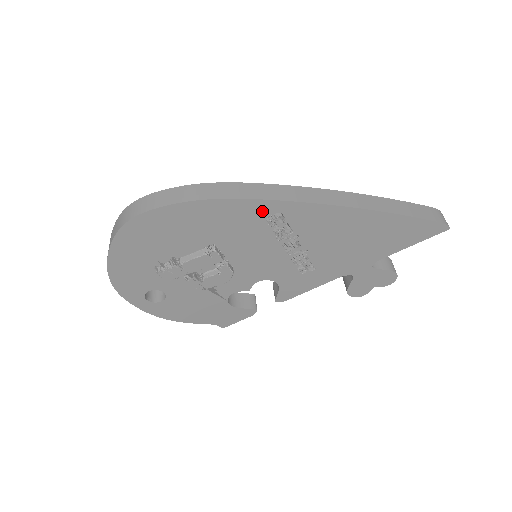
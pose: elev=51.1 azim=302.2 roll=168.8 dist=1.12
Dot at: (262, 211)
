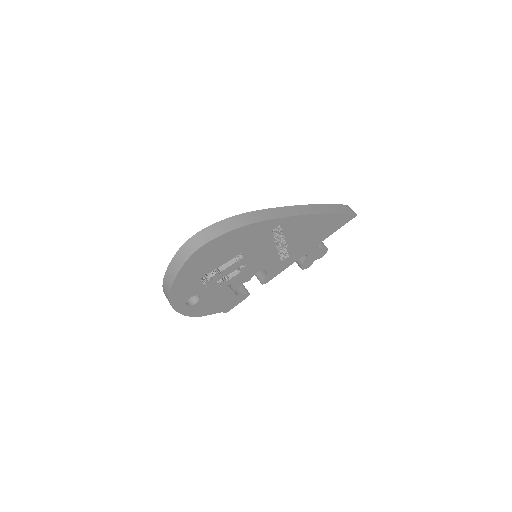
Dot at: (272, 226)
